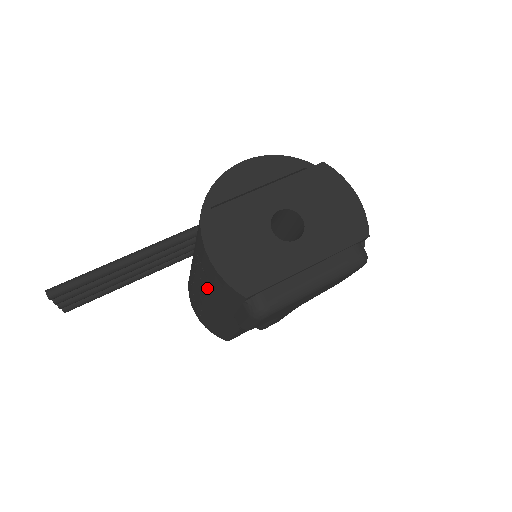
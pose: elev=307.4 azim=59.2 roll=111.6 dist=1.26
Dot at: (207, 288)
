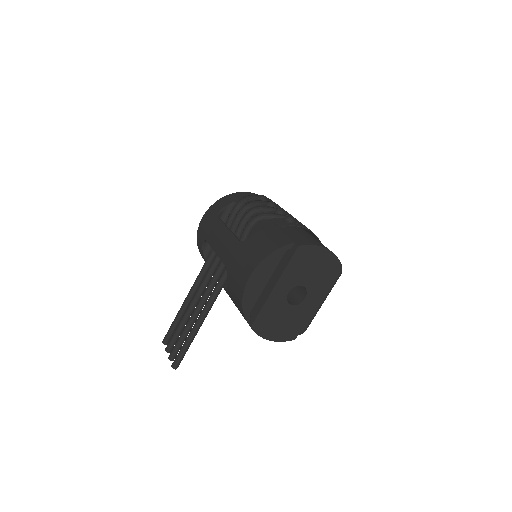
Dot at: occluded
